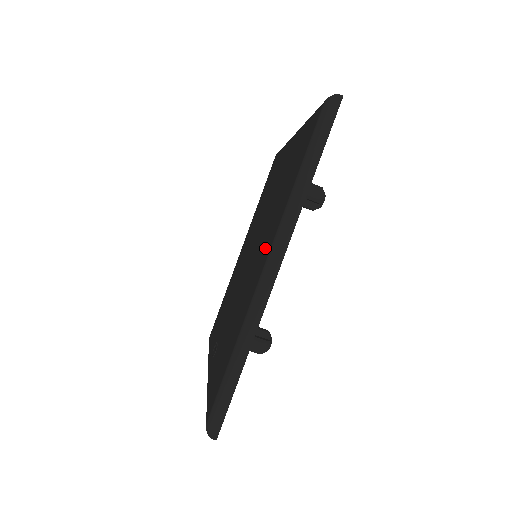
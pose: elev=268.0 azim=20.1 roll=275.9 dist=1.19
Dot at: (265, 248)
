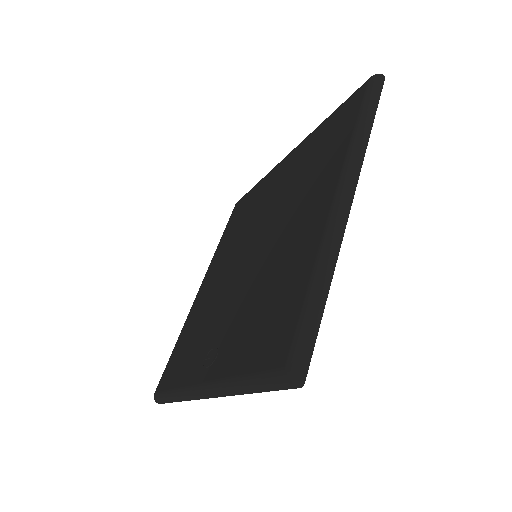
Dot at: (316, 198)
